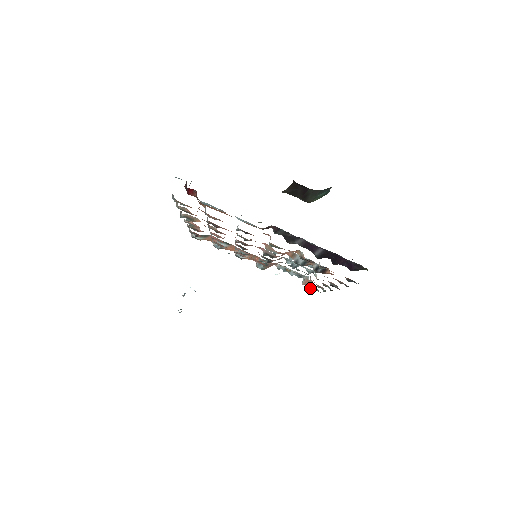
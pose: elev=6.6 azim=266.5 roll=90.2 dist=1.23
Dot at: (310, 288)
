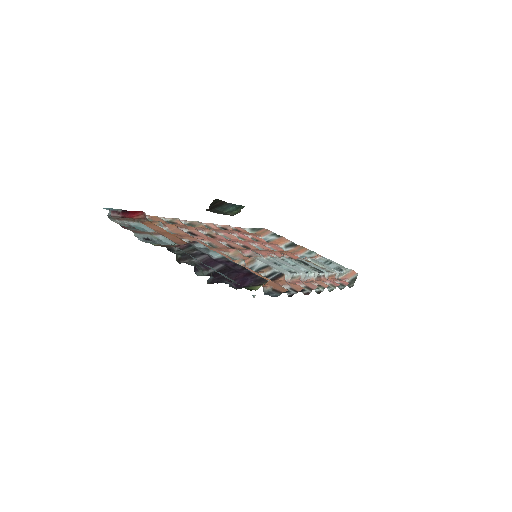
Dot at: (350, 282)
